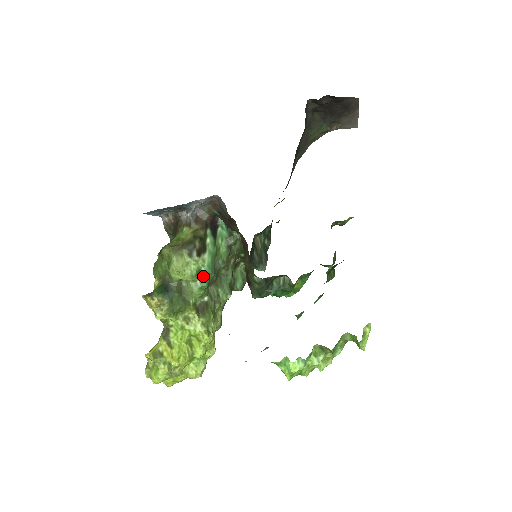
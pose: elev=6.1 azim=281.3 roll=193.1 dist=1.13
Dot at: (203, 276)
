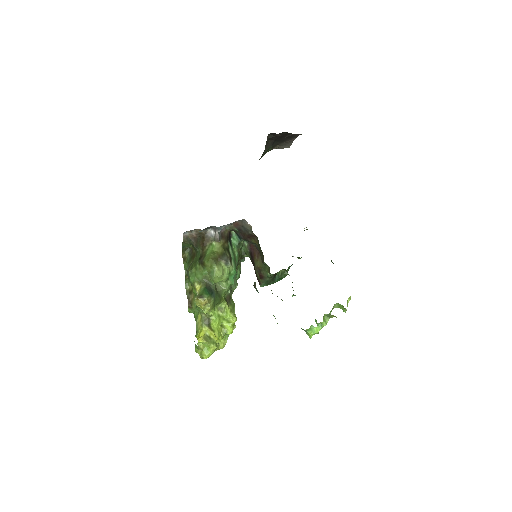
Dot at: (231, 277)
